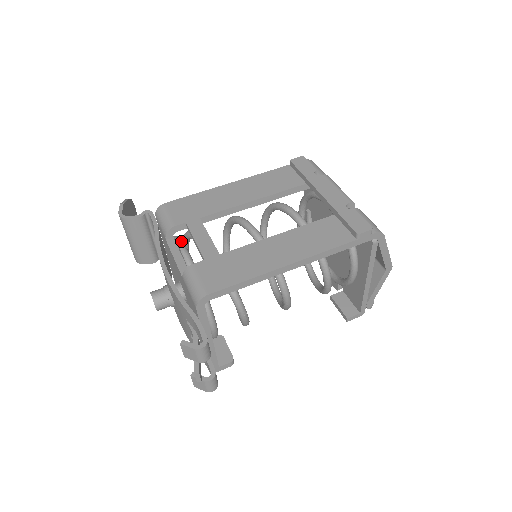
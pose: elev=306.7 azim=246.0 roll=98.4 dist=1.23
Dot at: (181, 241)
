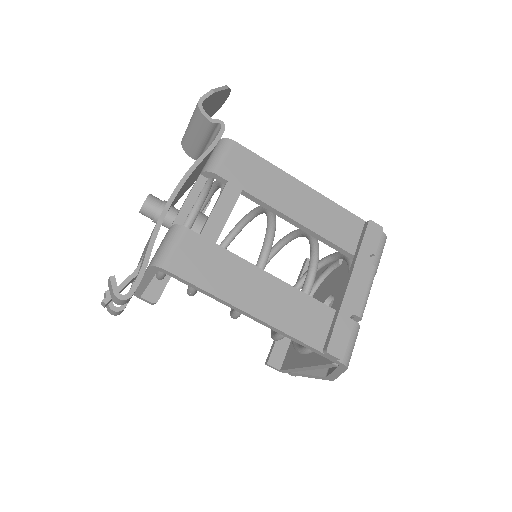
Dot at: (207, 192)
